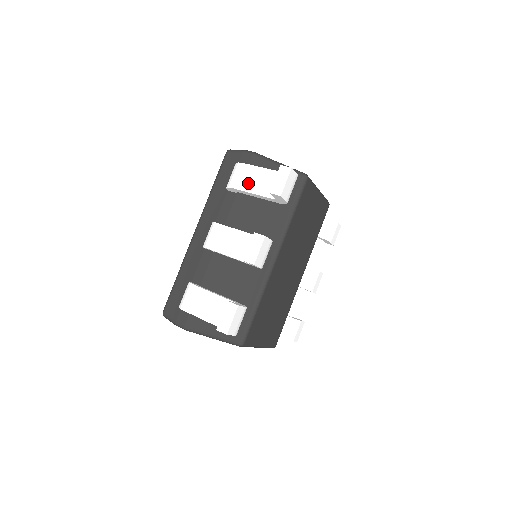
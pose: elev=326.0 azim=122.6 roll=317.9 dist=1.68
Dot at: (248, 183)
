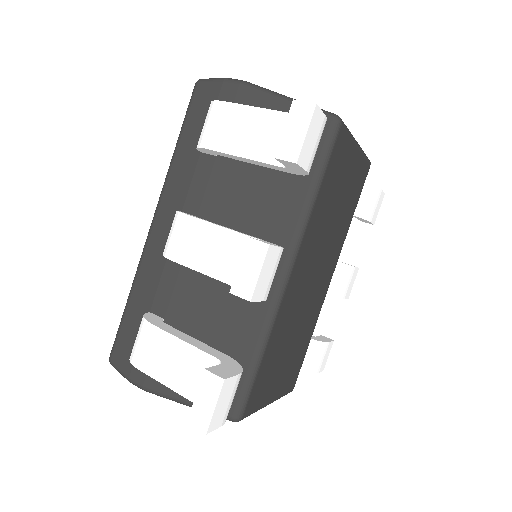
Dot at: (233, 138)
